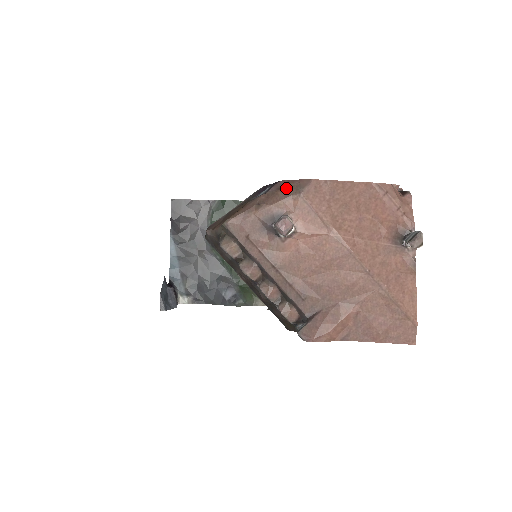
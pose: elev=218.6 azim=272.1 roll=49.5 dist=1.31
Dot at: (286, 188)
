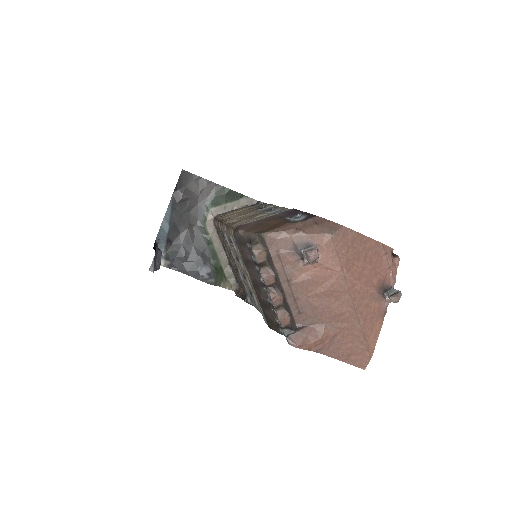
Dot at: (322, 225)
